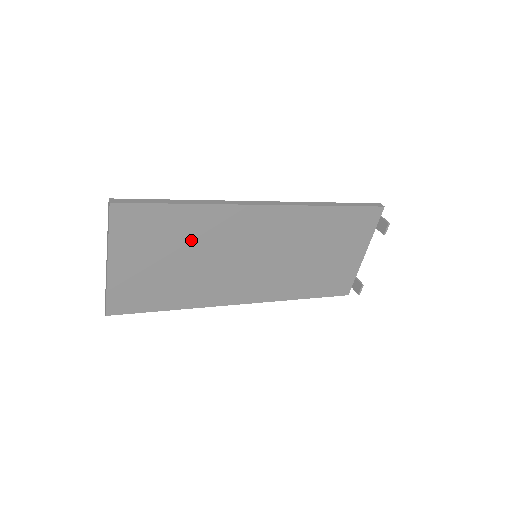
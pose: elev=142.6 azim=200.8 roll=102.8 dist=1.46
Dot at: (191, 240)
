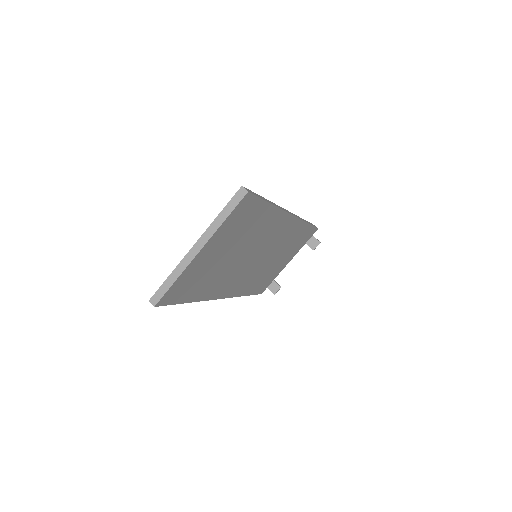
Dot at: (249, 237)
